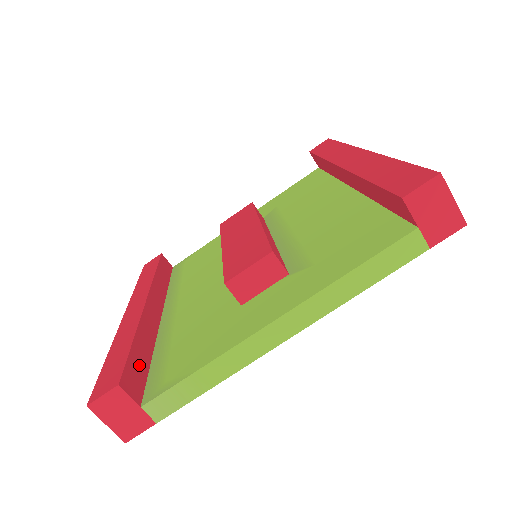
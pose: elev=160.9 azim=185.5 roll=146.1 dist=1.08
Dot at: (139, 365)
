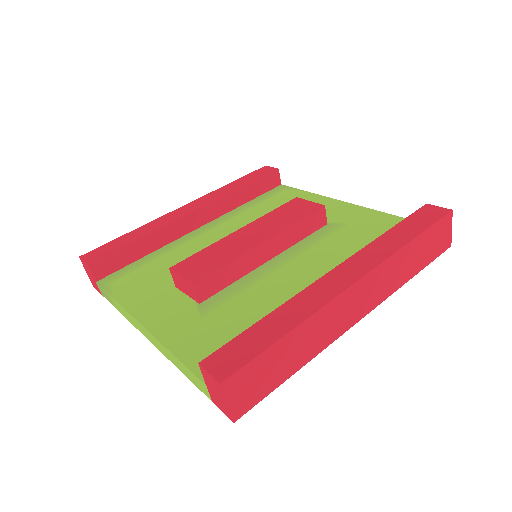
Dot at: (124, 257)
